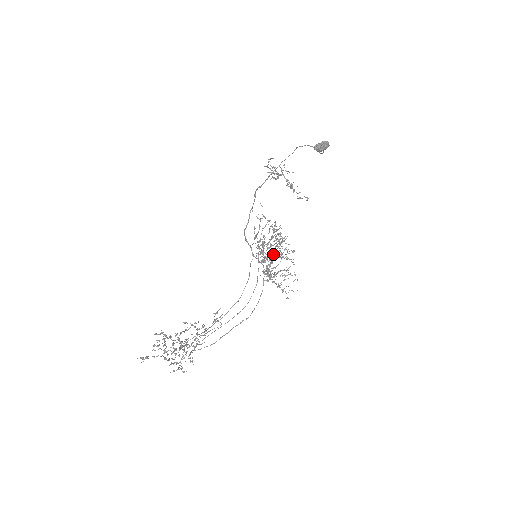
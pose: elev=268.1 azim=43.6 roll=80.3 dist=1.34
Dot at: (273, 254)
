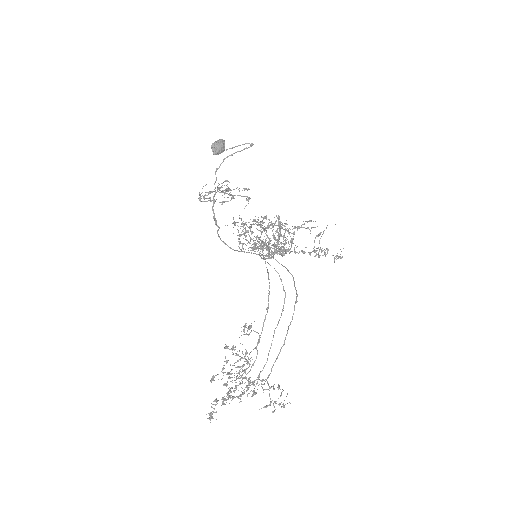
Dot at: occluded
